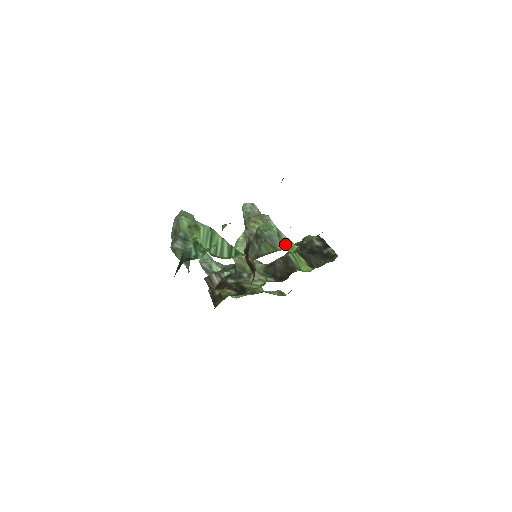
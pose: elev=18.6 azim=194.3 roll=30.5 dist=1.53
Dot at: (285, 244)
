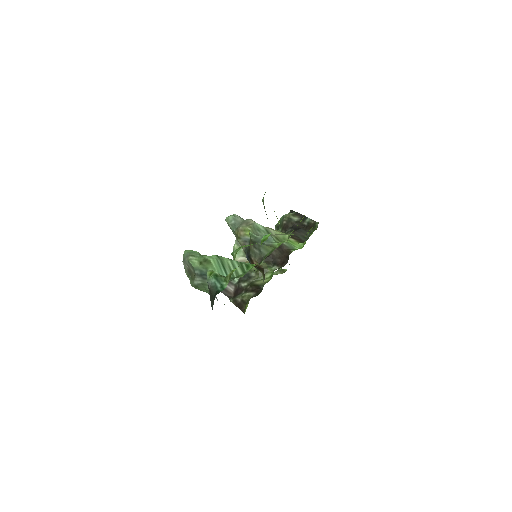
Dot at: (277, 238)
